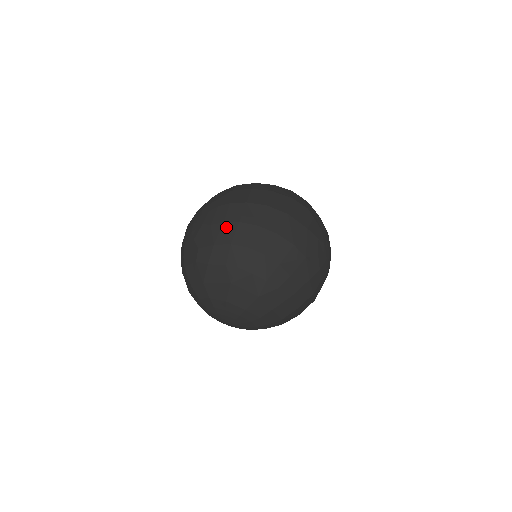
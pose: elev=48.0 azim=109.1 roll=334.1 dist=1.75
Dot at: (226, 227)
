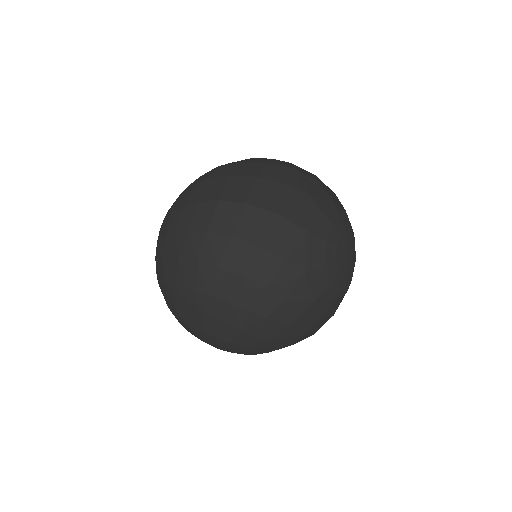
Dot at: (191, 239)
